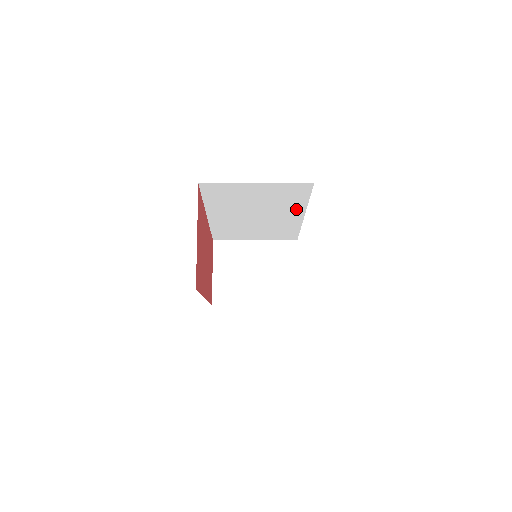
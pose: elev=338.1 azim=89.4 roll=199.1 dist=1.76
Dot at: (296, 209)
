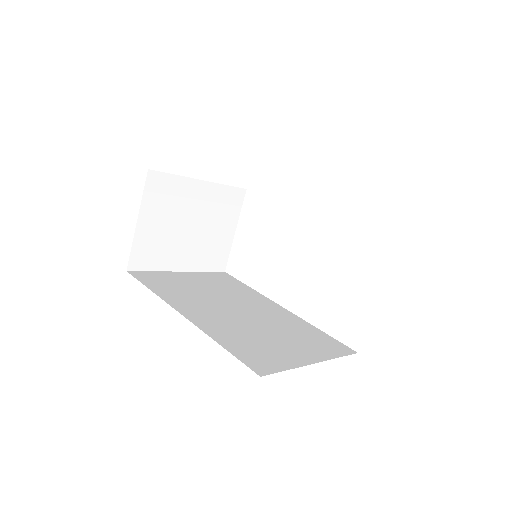
Dot at: occluded
